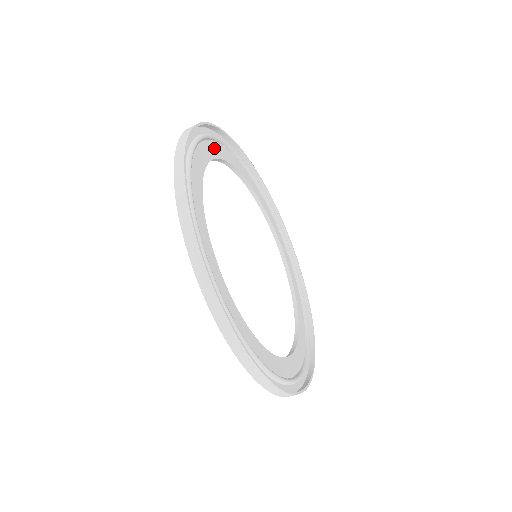
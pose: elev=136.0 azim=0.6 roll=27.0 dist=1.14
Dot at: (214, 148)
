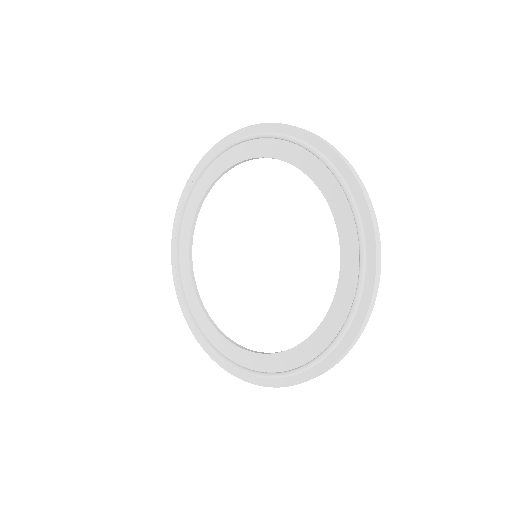
Dot at: (219, 167)
